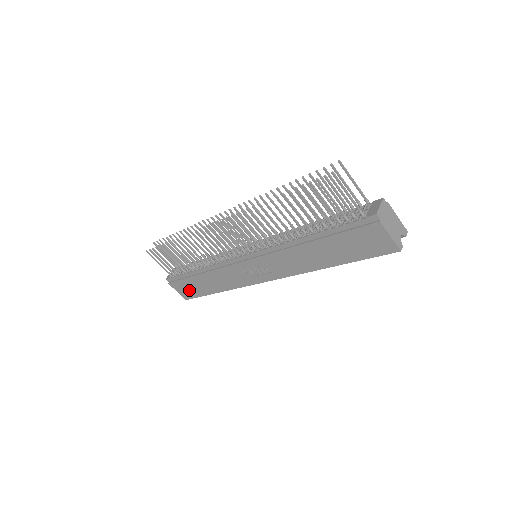
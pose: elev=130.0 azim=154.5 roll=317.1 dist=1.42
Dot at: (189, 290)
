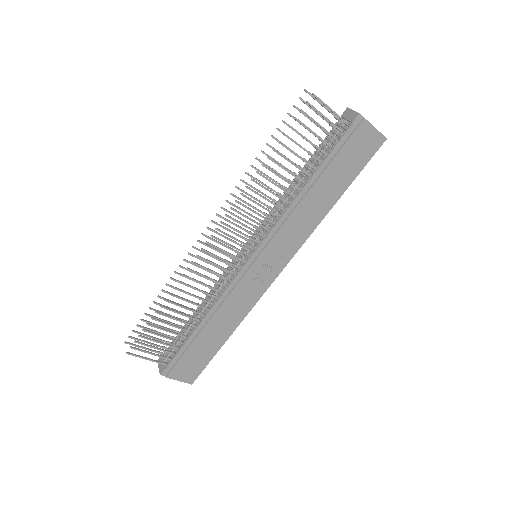
Dot at: (194, 364)
